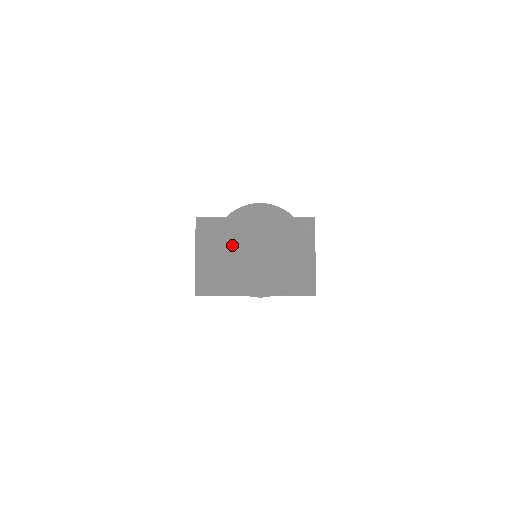
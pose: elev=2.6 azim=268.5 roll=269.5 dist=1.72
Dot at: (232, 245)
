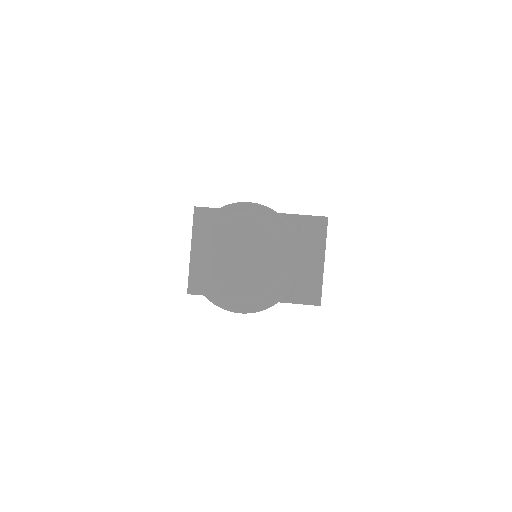
Dot at: (208, 251)
